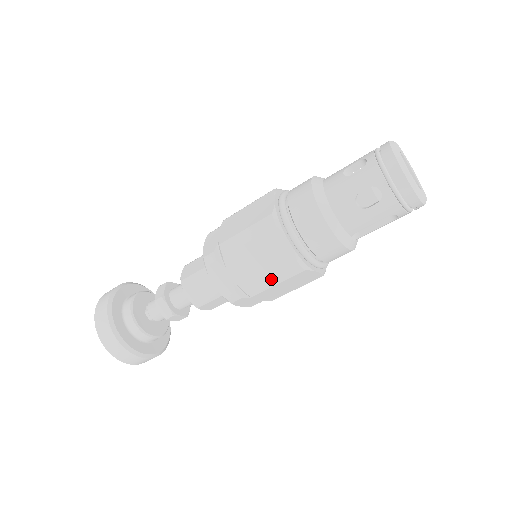
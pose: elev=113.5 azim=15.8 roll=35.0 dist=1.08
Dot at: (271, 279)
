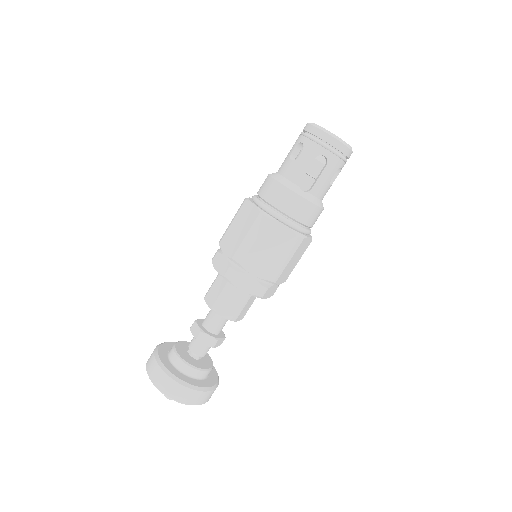
Dot at: (248, 238)
